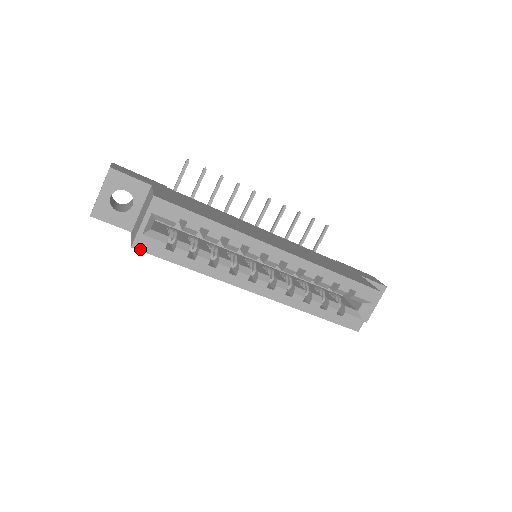
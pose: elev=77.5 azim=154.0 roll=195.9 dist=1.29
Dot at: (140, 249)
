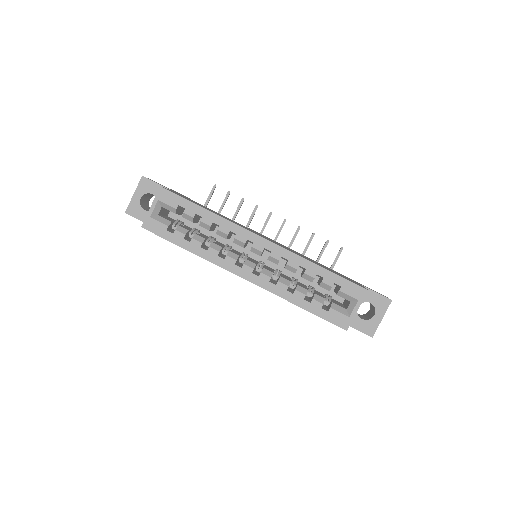
Dot at: (148, 229)
